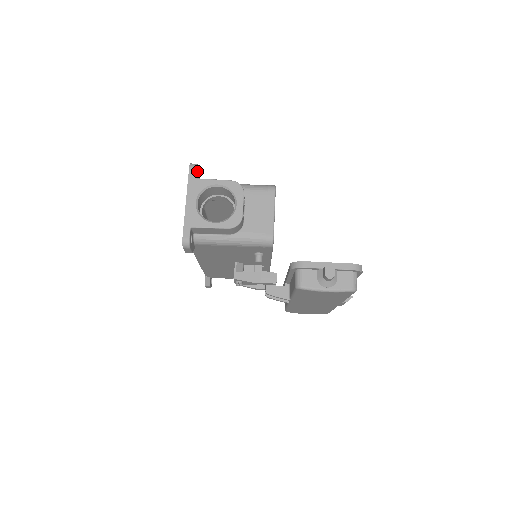
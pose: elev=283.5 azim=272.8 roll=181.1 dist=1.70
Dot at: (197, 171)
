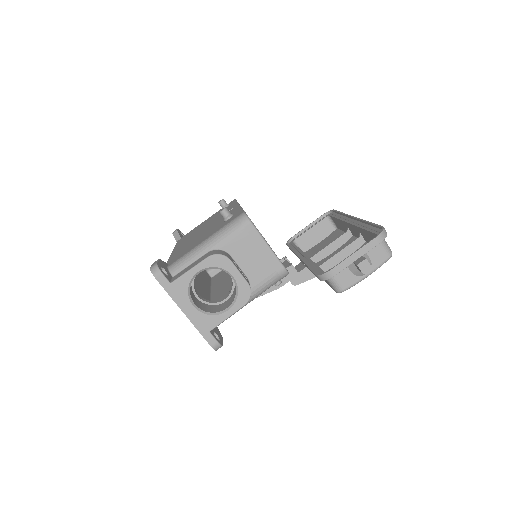
Dot at: (161, 268)
